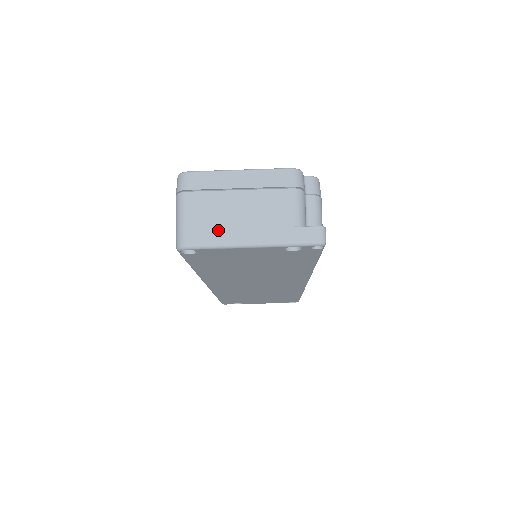
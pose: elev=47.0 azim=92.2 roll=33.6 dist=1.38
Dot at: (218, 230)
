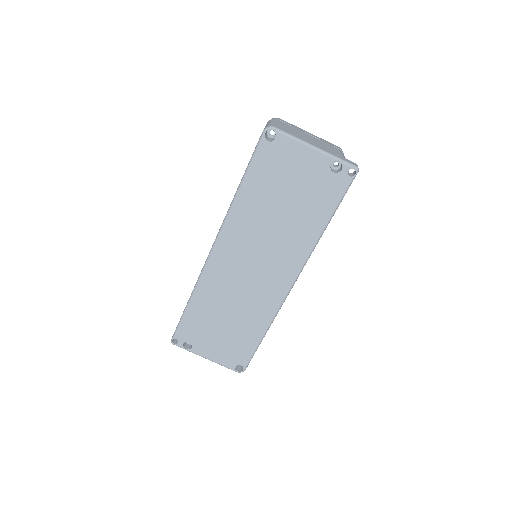
Dot at: (295, 134)
